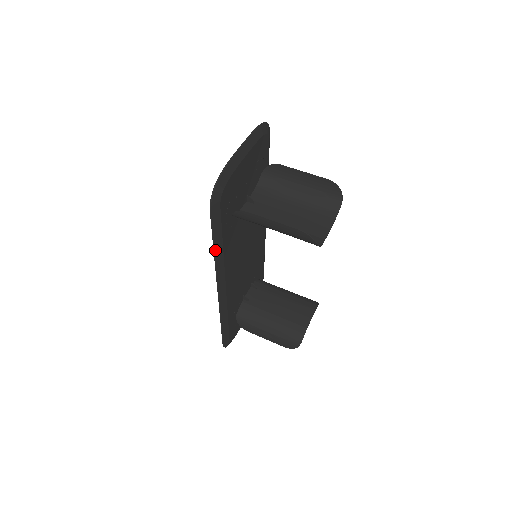
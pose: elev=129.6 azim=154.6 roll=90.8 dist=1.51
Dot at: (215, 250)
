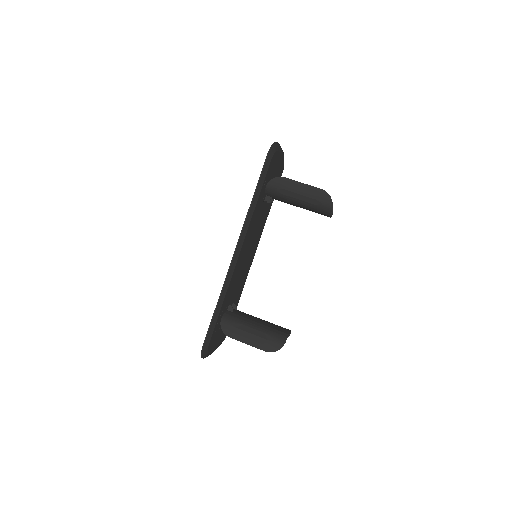
Dot at: (253, 200)
